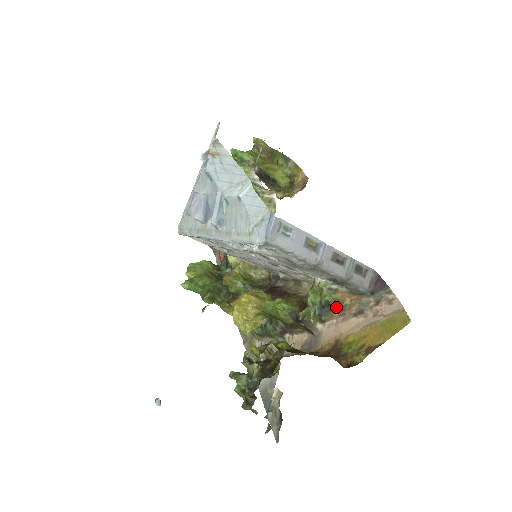
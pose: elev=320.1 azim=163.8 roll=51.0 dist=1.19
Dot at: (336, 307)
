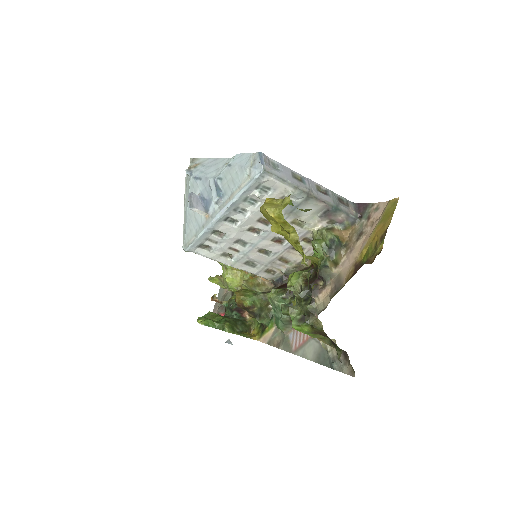
Dot at: (340, 245)
